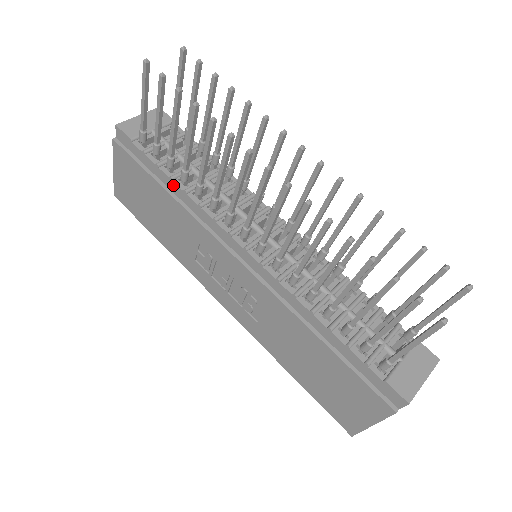
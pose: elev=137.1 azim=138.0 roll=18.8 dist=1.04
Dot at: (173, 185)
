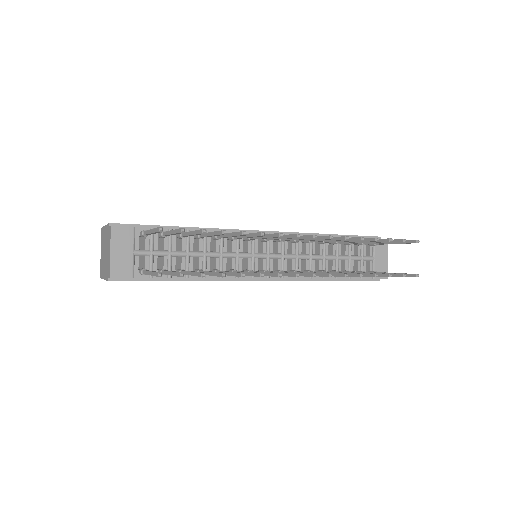
Dot at: occluded
